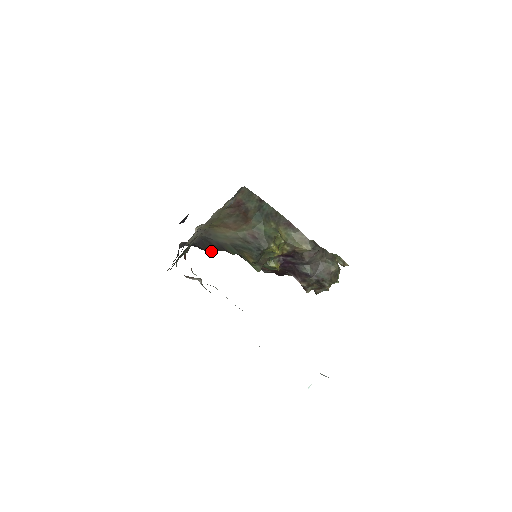
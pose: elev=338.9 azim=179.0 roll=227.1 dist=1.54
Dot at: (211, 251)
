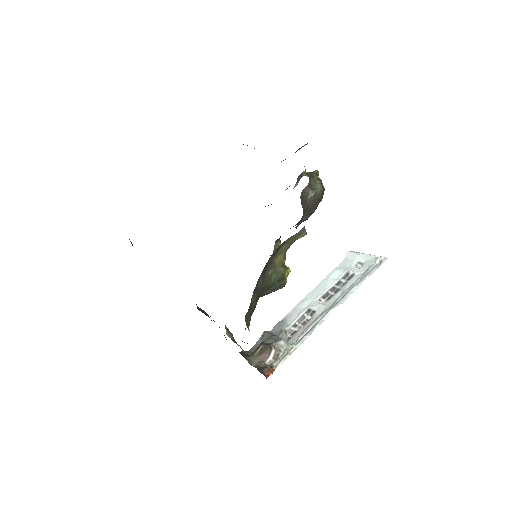
Dot at: occluded
